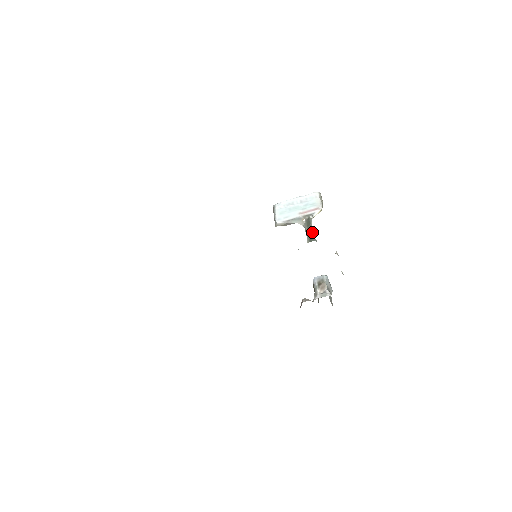
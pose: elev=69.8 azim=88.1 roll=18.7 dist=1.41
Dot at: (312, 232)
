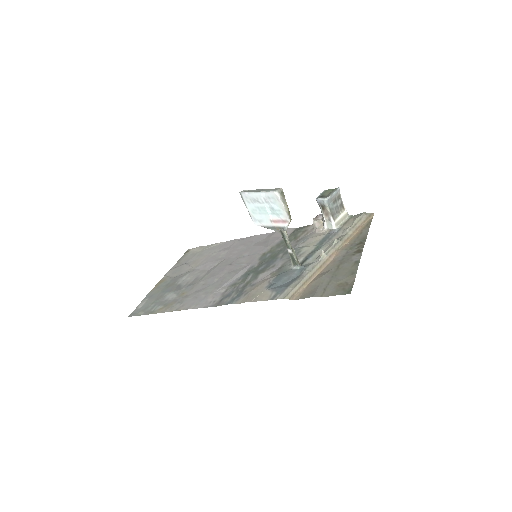
Dot at: (292, 253)
